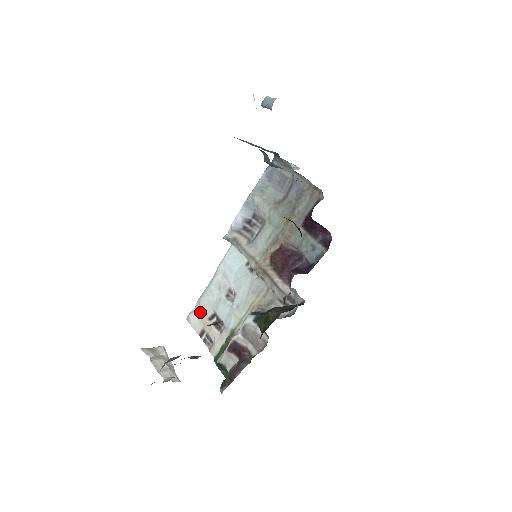
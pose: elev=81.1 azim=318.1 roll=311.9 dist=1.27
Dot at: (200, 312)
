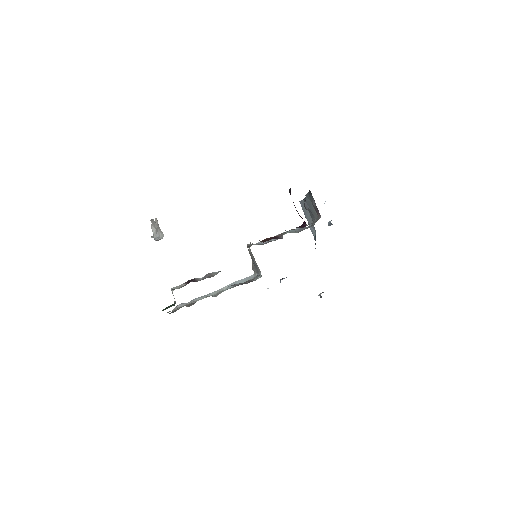
Dot at: occluded
